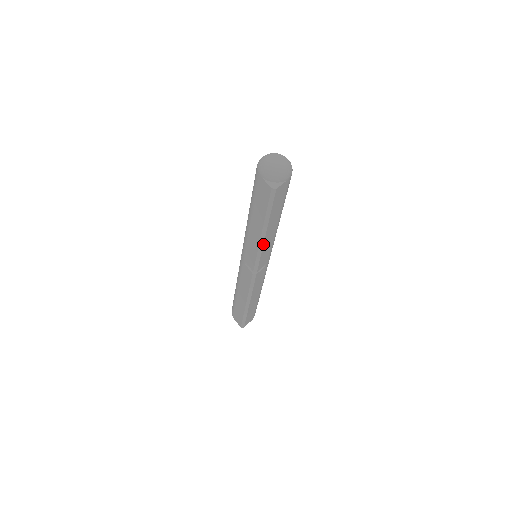
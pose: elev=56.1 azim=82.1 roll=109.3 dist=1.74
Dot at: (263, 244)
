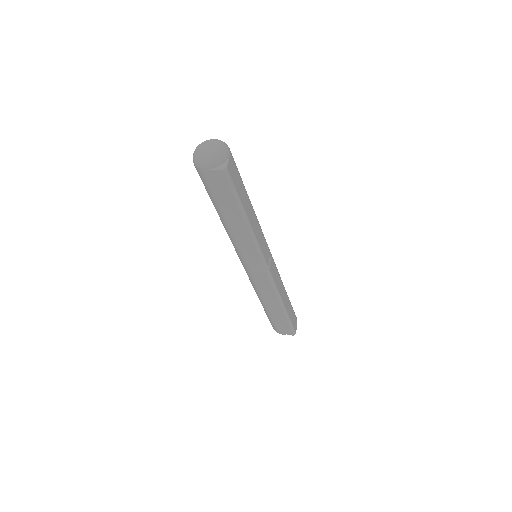
Dot at: (254, 234)
